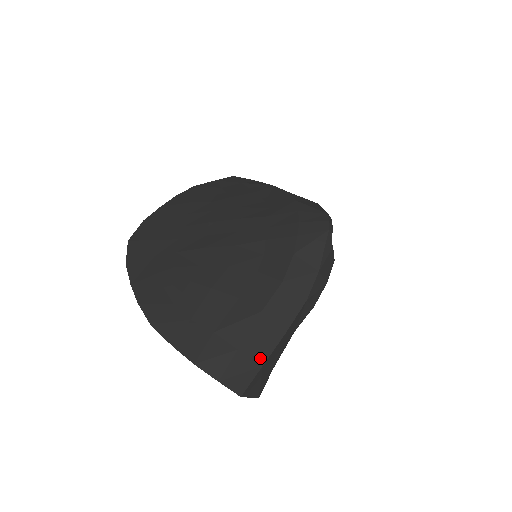
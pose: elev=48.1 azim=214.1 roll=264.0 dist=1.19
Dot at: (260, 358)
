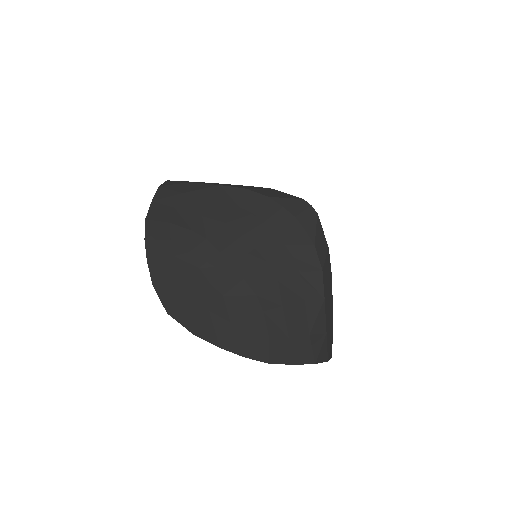
Dot at: (332, 328)
